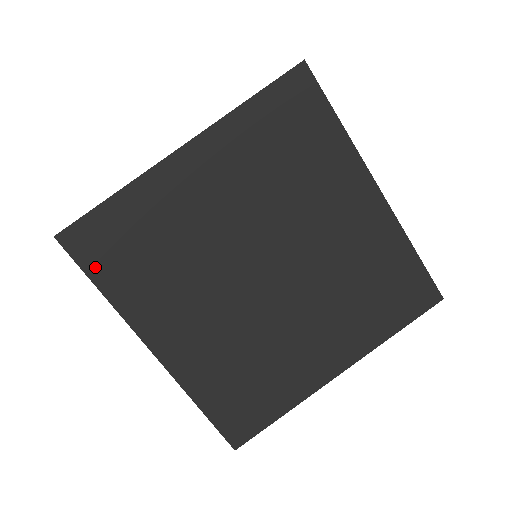
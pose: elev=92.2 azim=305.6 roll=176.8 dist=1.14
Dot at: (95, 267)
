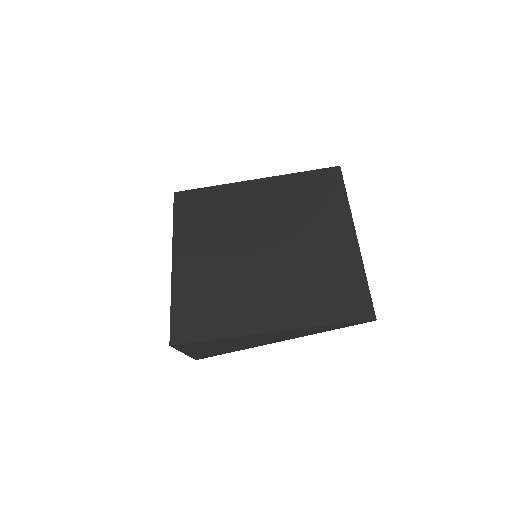
Dot at: (199, 334)
